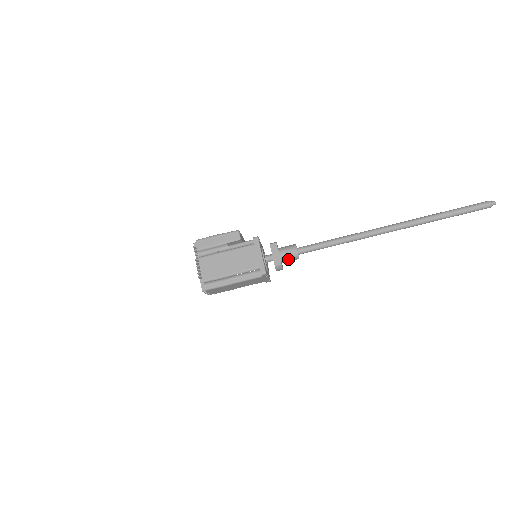
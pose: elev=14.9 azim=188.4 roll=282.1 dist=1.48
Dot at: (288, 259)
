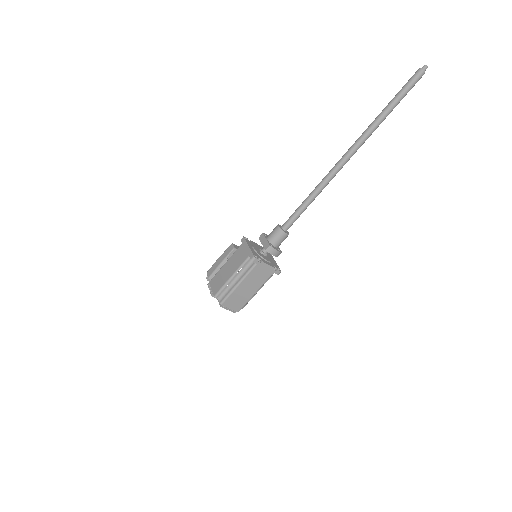
Dot at: (276, 239)
